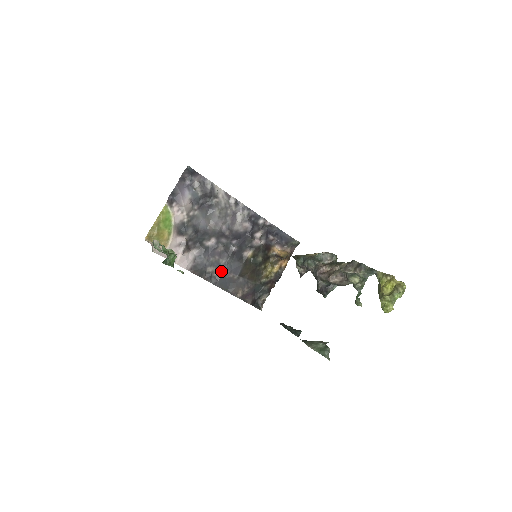
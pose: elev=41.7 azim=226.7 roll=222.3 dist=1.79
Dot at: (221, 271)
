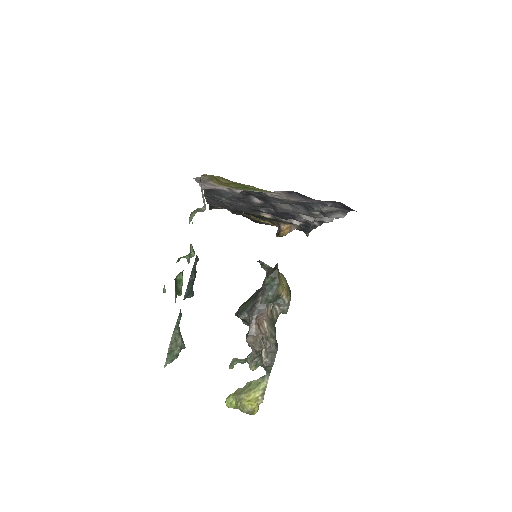
Dot at: (226, 201)
